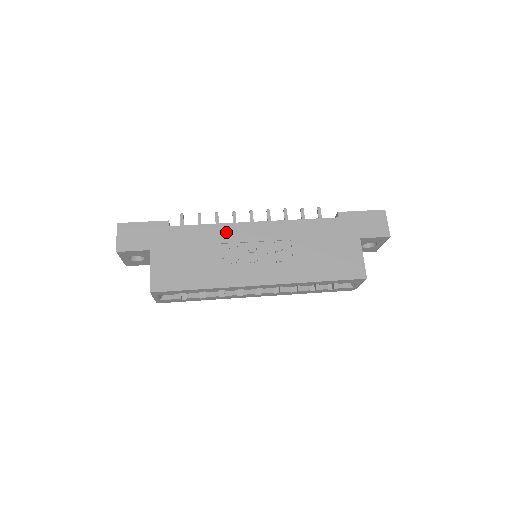
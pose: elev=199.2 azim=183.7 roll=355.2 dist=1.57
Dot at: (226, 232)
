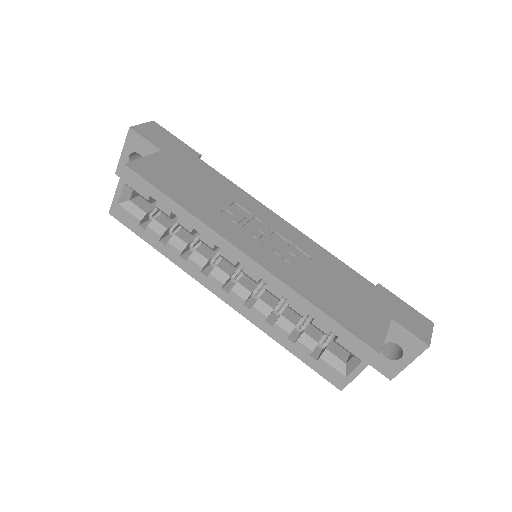
Dot at: (248, 201)
